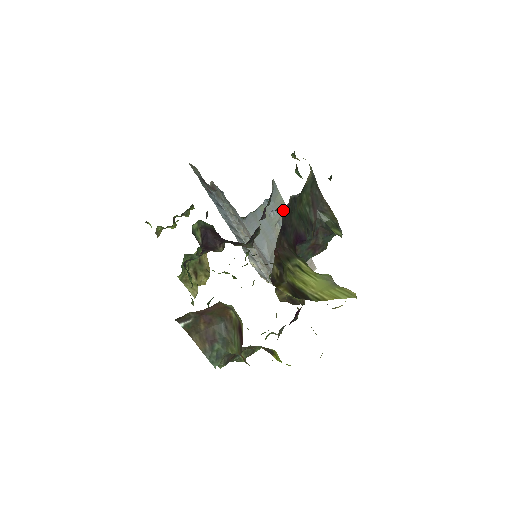
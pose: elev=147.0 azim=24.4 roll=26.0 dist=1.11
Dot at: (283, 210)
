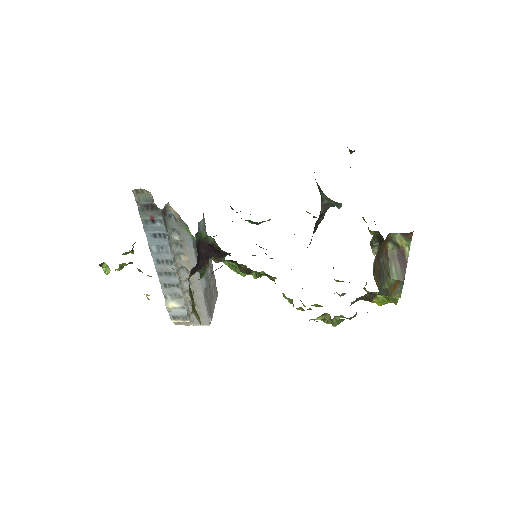
Dot at: occluded
